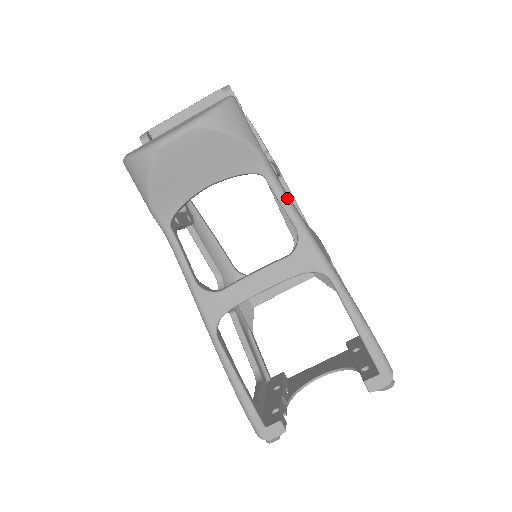
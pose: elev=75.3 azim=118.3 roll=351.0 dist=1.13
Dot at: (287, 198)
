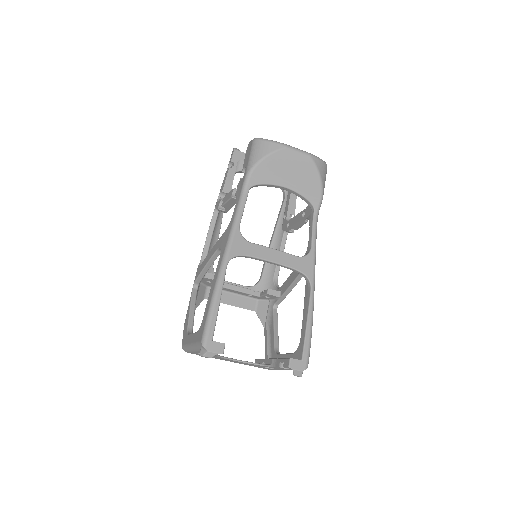
Dot at: occluded
